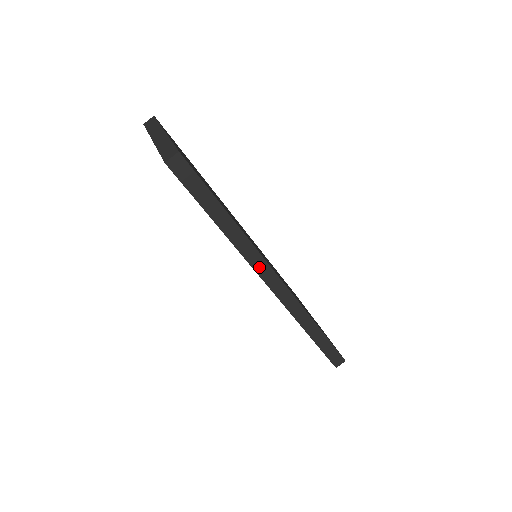
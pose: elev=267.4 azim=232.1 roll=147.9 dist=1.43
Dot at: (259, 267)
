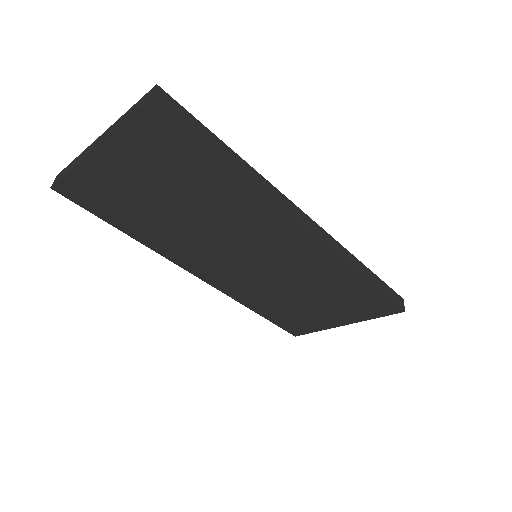
Dot at: (290, 210)
